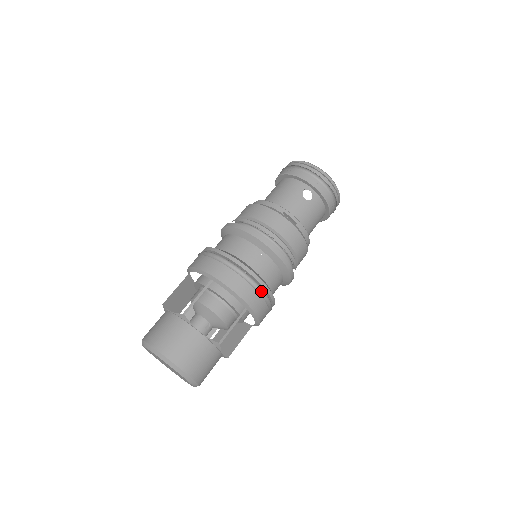
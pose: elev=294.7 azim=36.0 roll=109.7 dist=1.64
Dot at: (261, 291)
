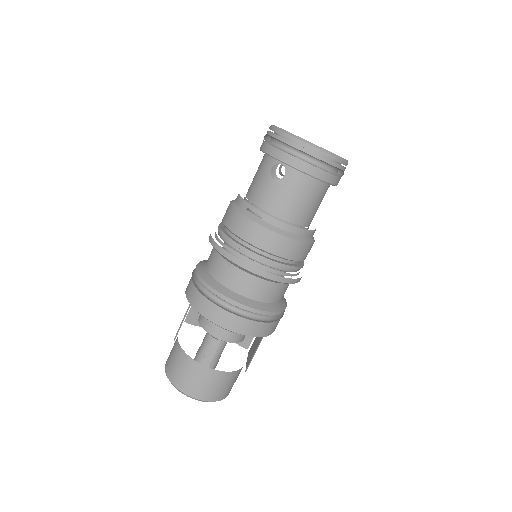
Dot at: (238, 307)
